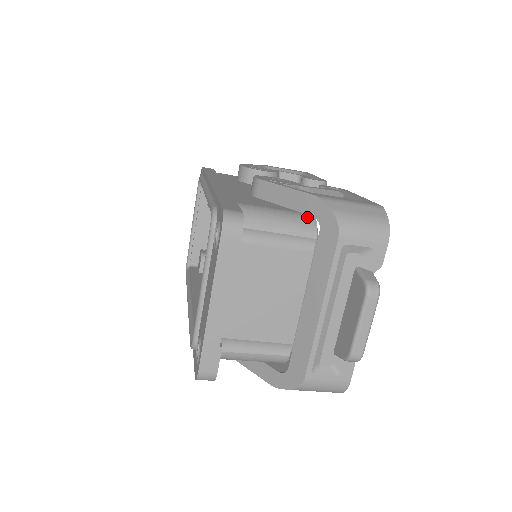
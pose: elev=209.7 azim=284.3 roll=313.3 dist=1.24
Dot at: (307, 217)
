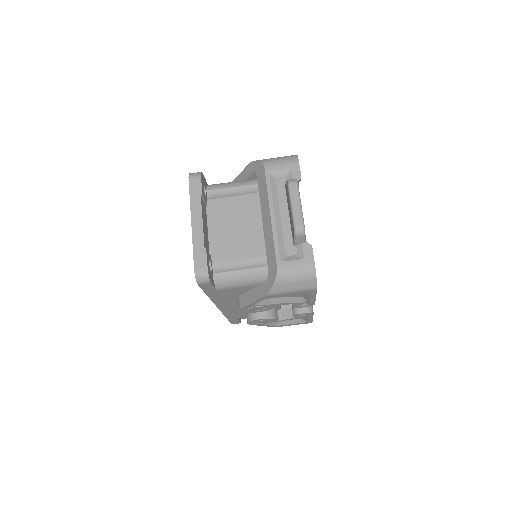
Dot at: (253, 179)
